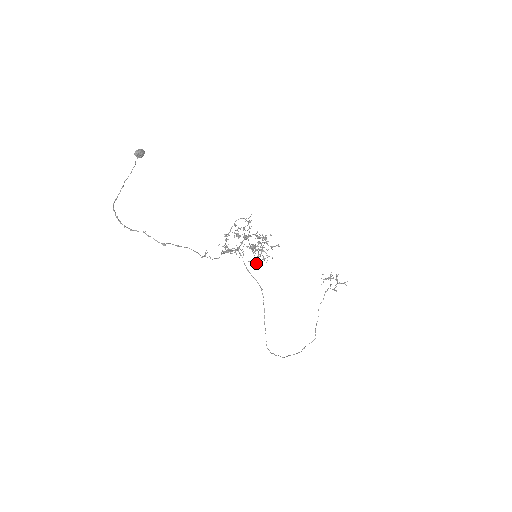
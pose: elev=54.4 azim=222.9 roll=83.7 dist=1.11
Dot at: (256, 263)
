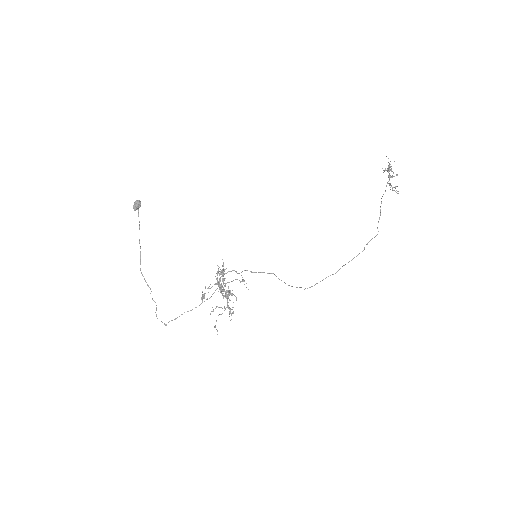
Dot at: occluded
